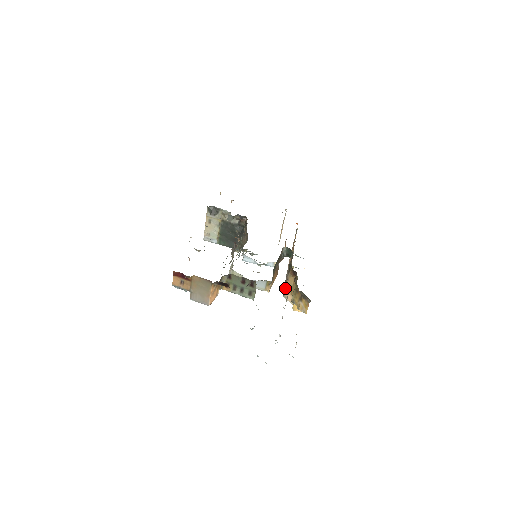
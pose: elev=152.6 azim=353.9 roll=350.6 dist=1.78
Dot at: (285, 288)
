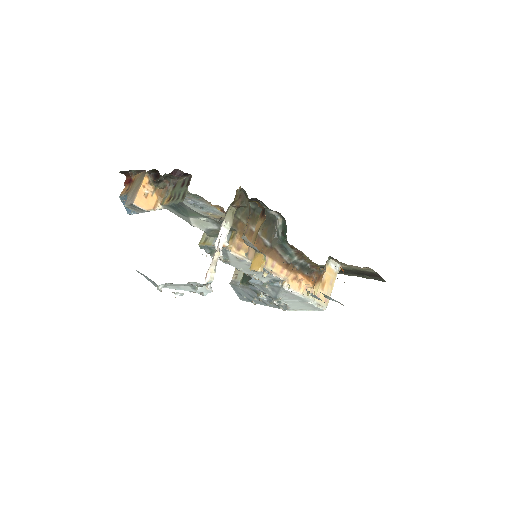
Dot at: (251, 242)
